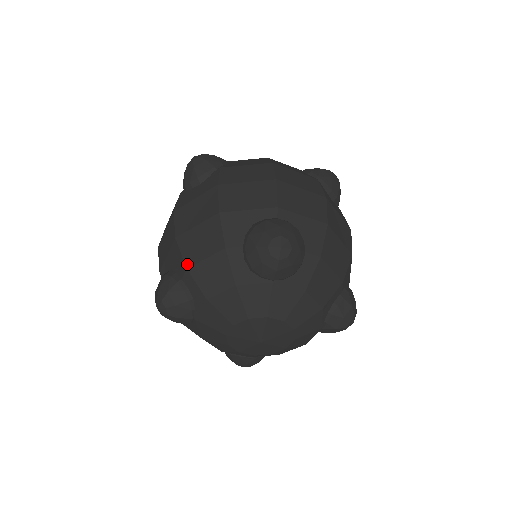
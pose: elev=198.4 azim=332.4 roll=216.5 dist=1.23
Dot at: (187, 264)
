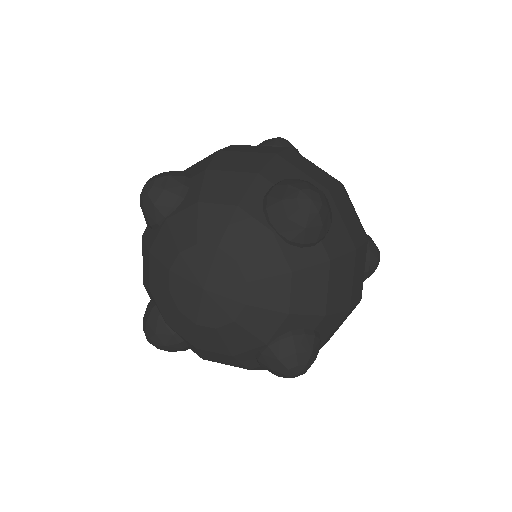
Dot at: (143, 281)
